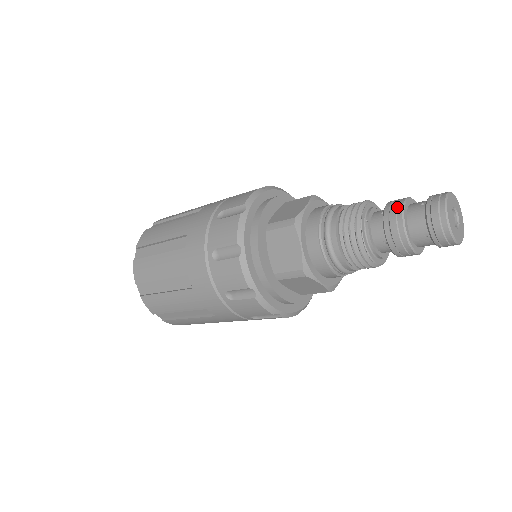
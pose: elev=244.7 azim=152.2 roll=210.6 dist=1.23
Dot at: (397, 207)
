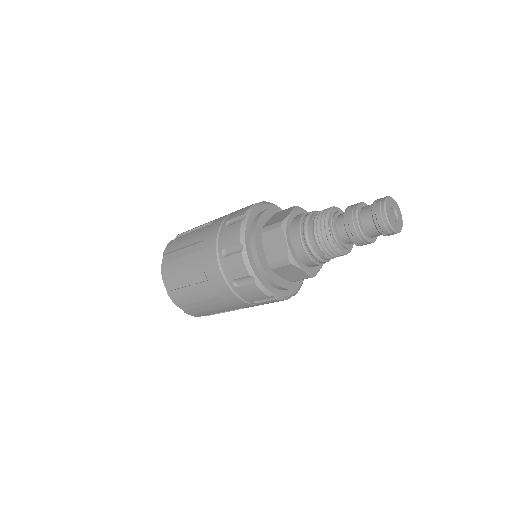
Dot at: (353, 209)
